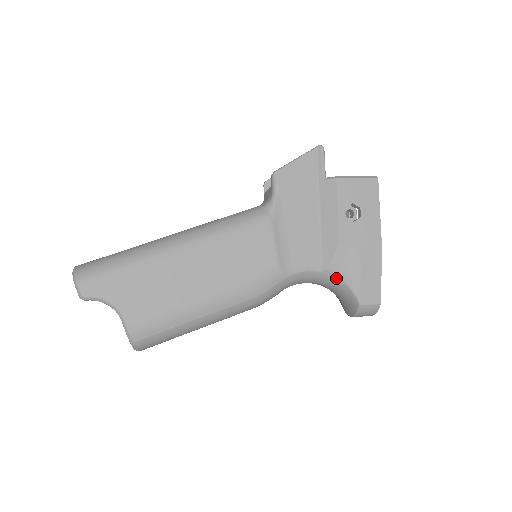
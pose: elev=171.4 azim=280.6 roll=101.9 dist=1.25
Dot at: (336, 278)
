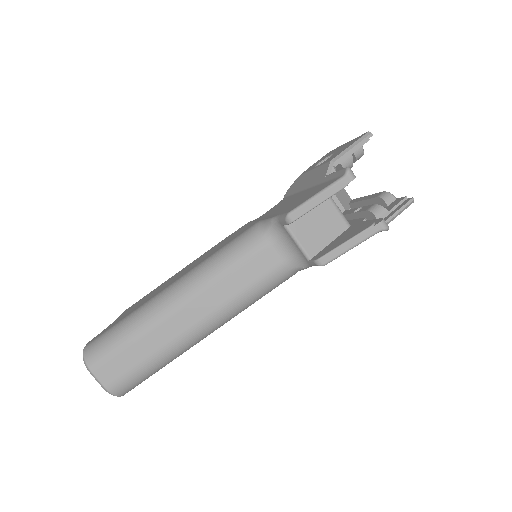
Dot at: occluded
